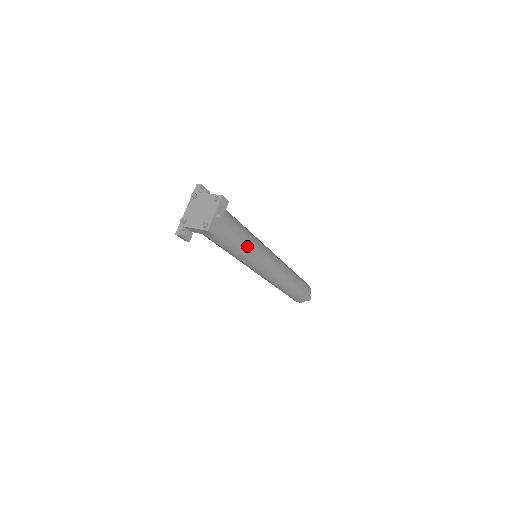
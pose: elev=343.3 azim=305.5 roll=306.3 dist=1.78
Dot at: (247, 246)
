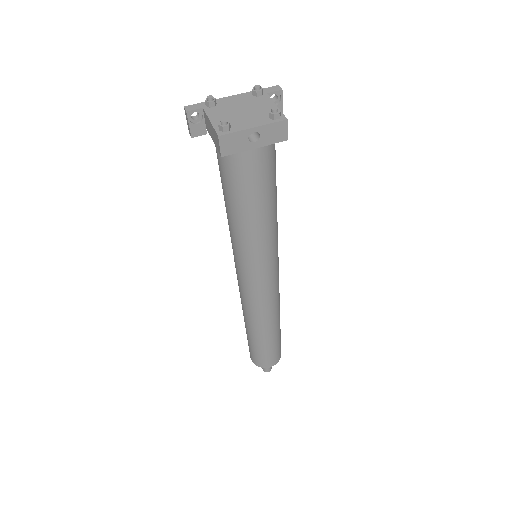
Dot at: (253, 226)
